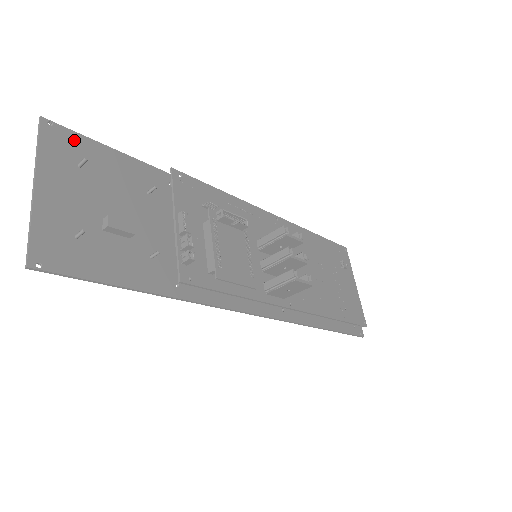
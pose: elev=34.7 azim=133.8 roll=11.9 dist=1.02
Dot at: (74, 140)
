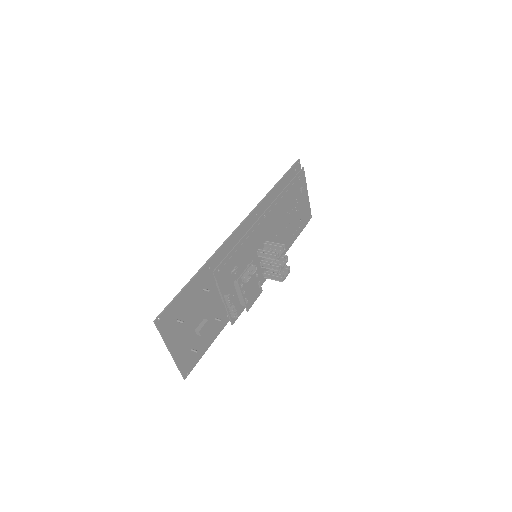
Dot at: (170, 312)
